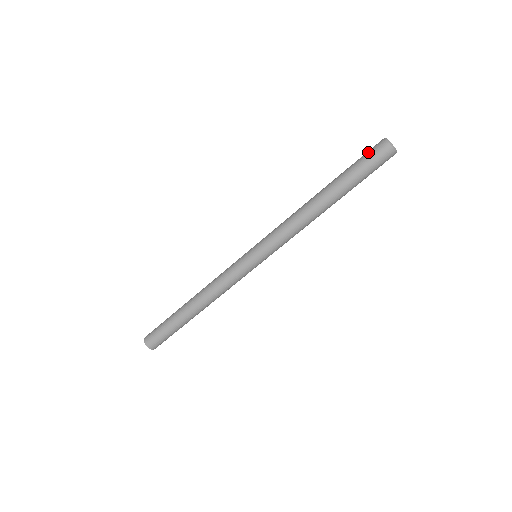
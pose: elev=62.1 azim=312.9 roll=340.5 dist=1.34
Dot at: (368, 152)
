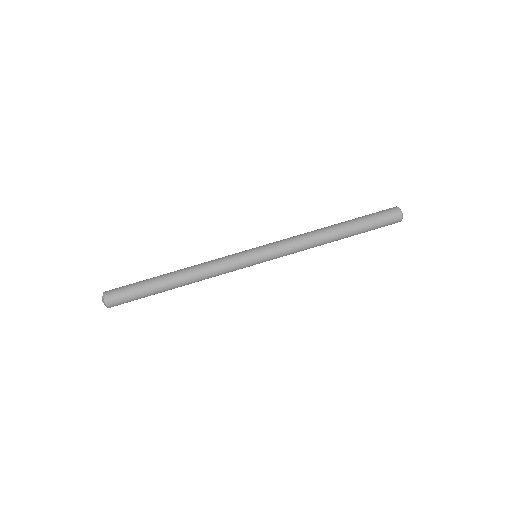
Dot at: occluded
